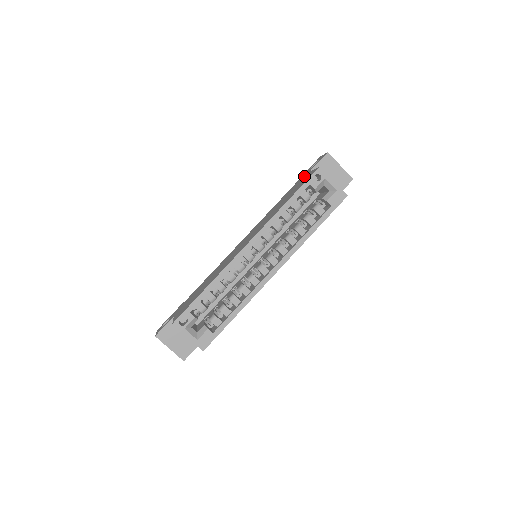
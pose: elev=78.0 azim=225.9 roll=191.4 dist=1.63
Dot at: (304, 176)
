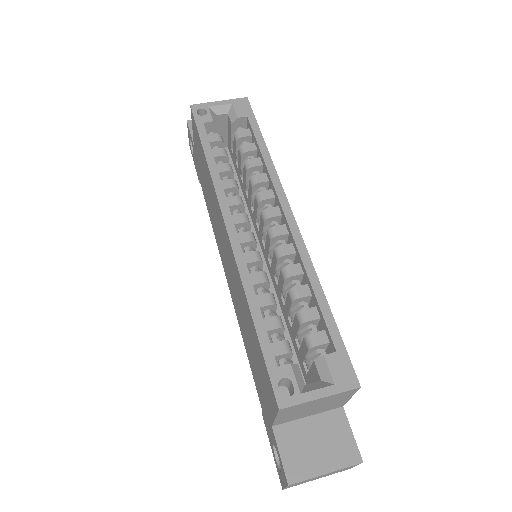
Dot at: (195, 155)
